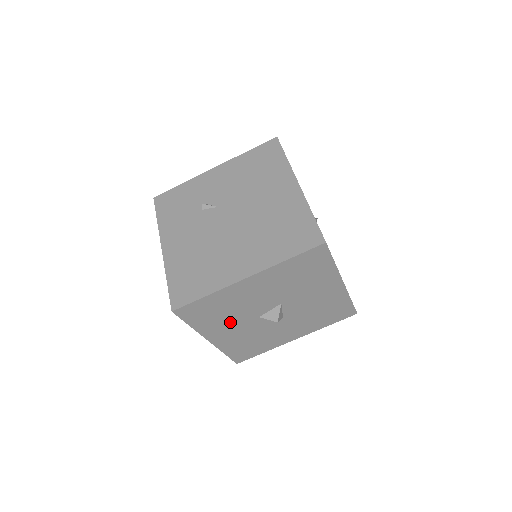
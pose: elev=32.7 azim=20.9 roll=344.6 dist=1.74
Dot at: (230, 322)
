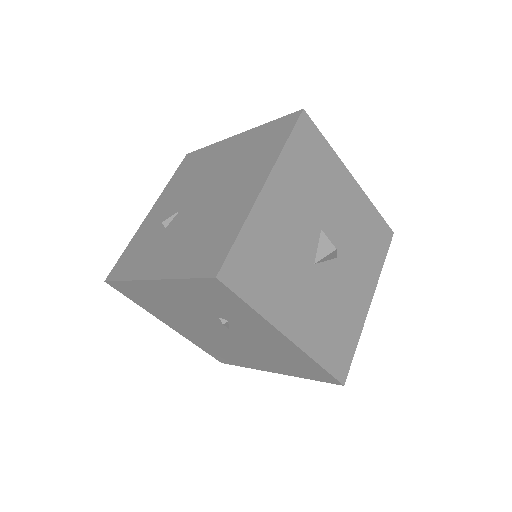
Dot at: (291, 285)
